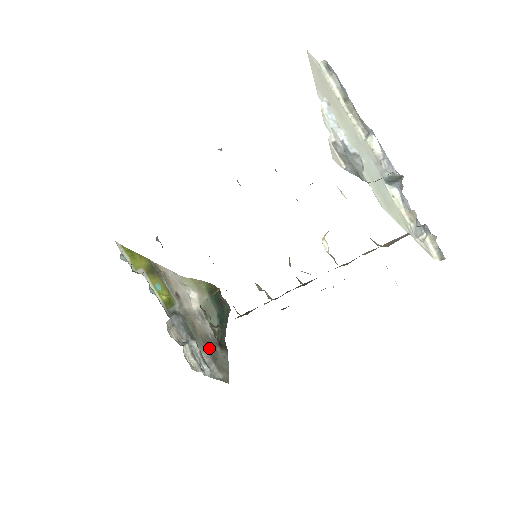
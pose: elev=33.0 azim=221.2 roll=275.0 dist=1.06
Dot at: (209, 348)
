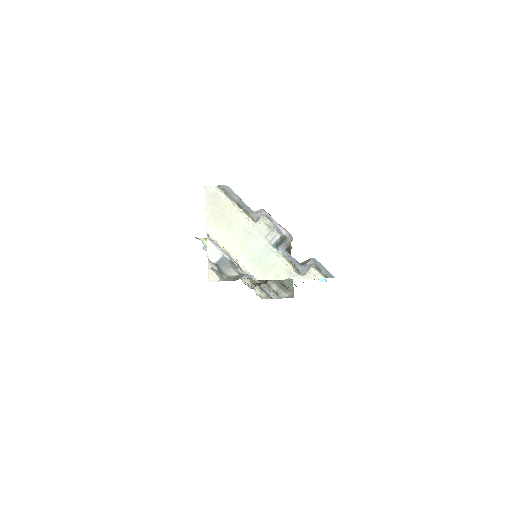
Dot at: (276, 280)
